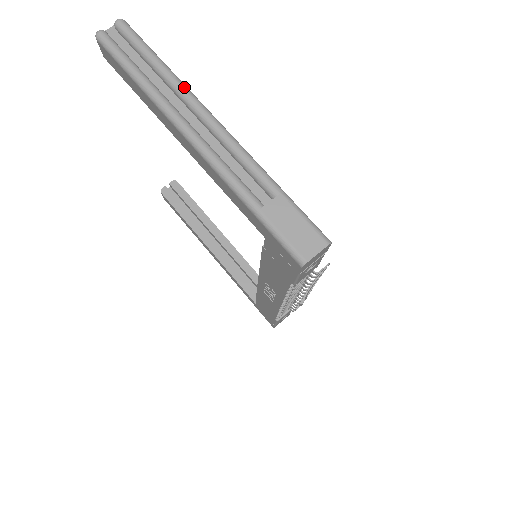
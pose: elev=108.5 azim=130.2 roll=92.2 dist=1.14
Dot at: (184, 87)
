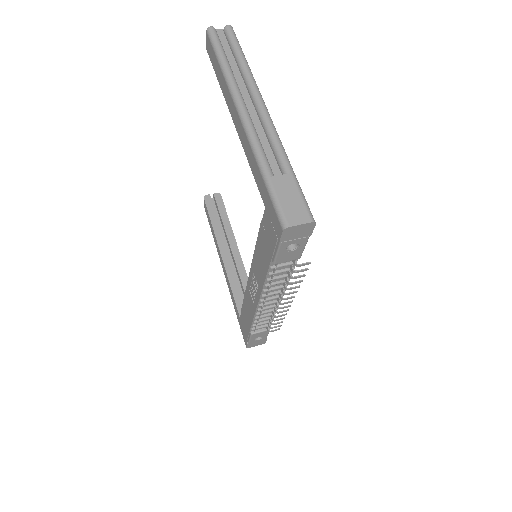
Dot at: (254, 80)
